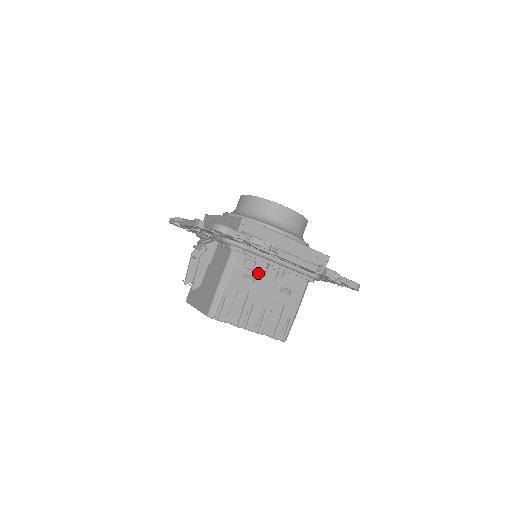
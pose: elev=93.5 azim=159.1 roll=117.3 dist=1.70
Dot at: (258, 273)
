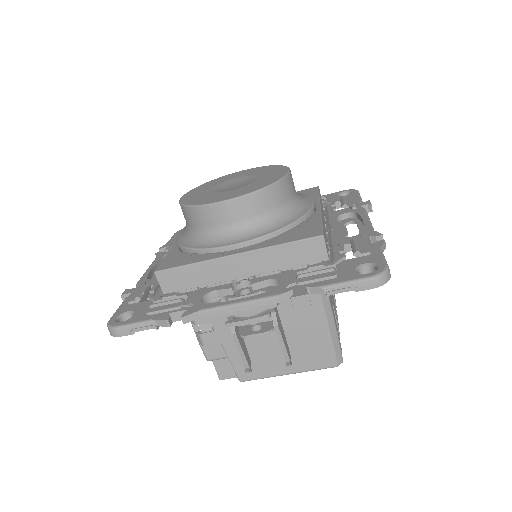
Dot at: occluded
